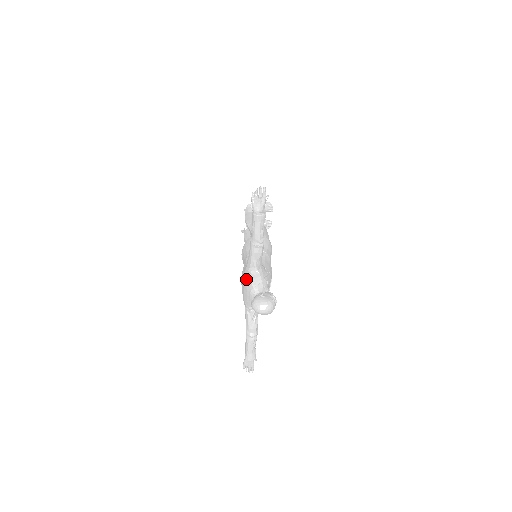
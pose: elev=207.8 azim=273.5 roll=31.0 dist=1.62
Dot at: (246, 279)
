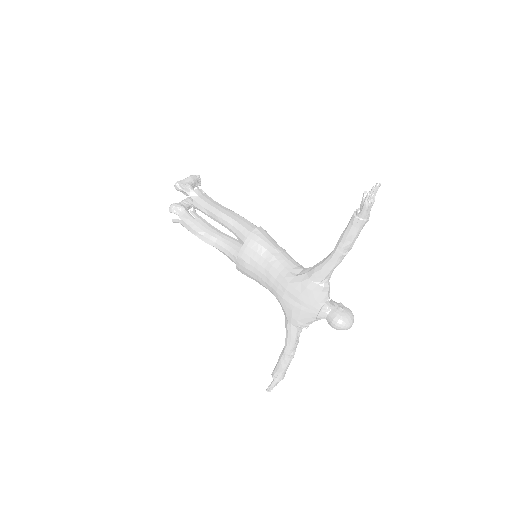
Dot at: (313, 295)
